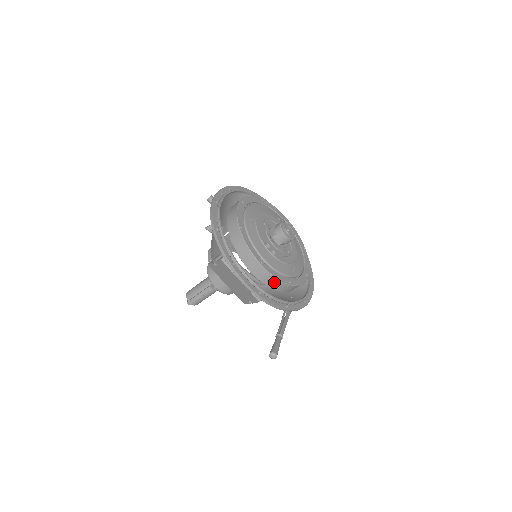
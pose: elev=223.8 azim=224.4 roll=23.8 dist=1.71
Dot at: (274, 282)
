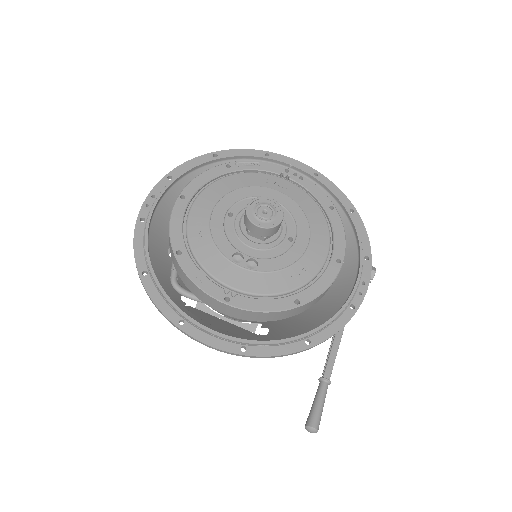
Dot at: (266, 315)
